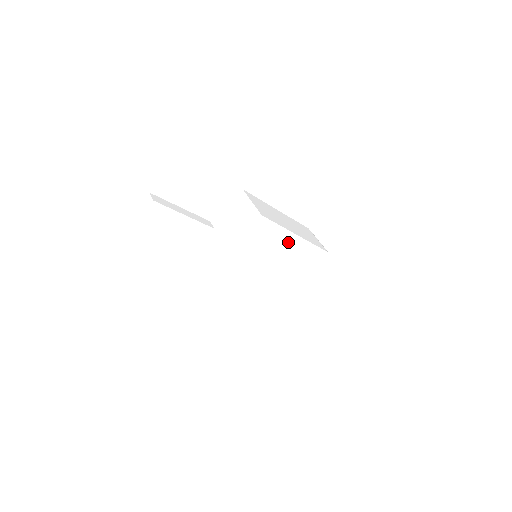
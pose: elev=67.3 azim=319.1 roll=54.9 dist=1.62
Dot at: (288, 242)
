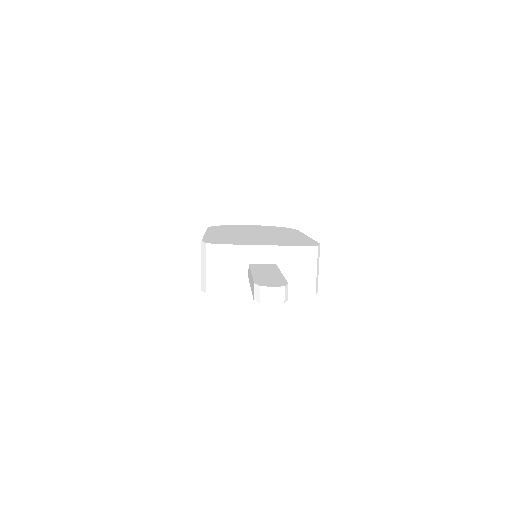
Dot at: occluded
